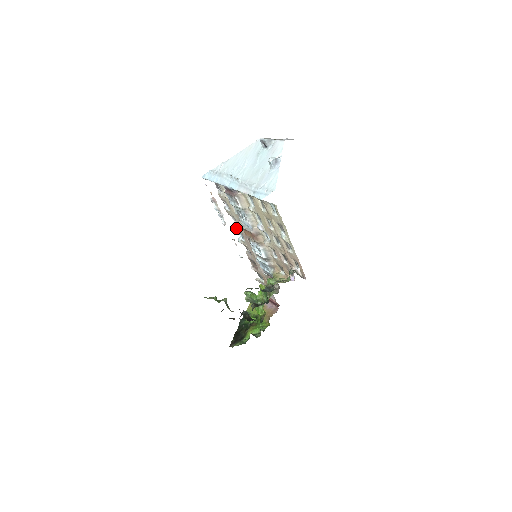
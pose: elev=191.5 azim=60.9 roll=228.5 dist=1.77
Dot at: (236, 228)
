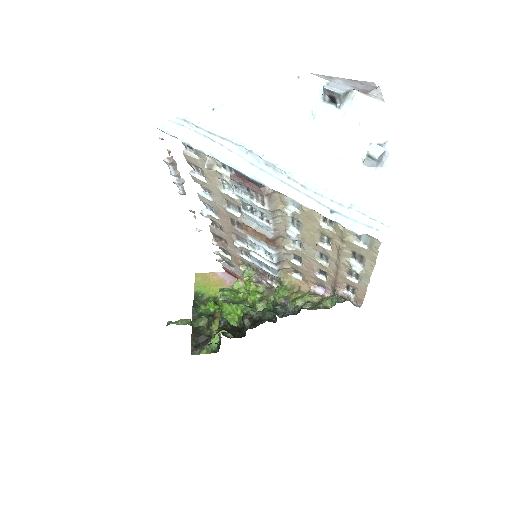
Dot at: (205, 201)
